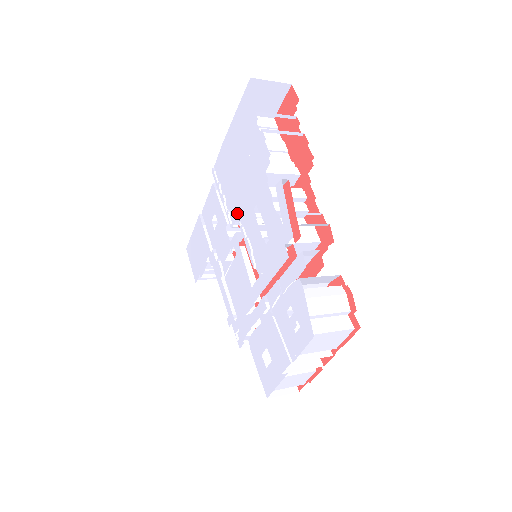
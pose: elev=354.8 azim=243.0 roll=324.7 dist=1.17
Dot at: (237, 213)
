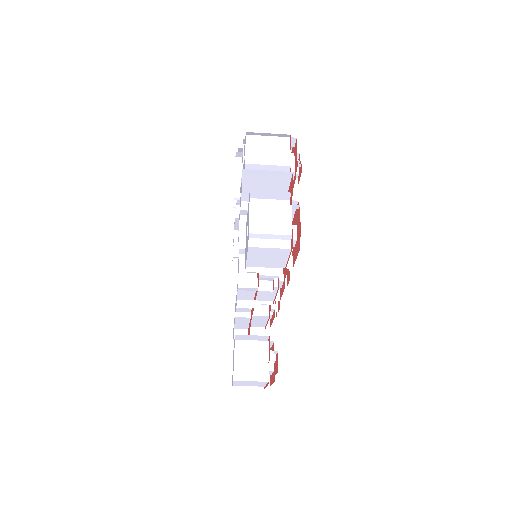
Dot at: occluded
